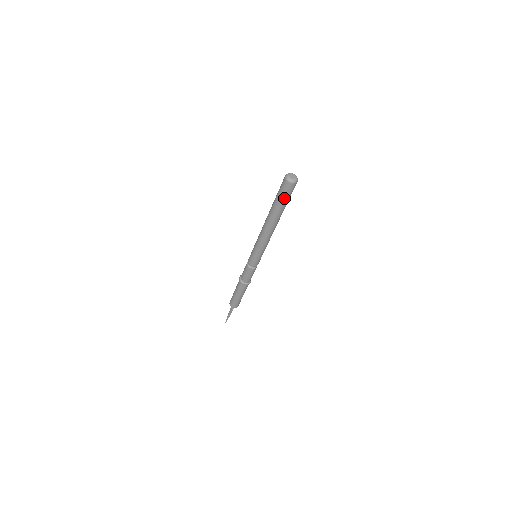
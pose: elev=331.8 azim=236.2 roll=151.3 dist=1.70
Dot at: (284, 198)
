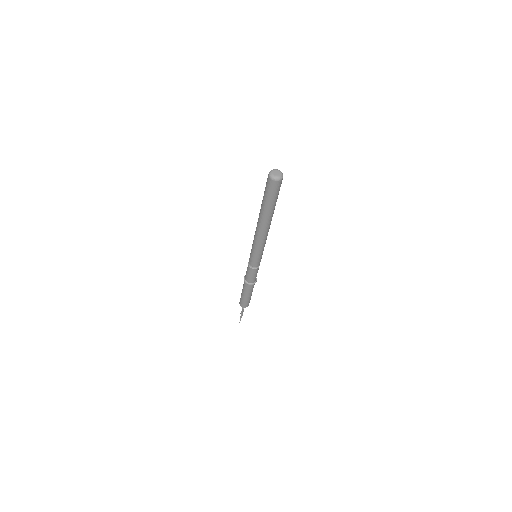
Dot at: (273, 197)
